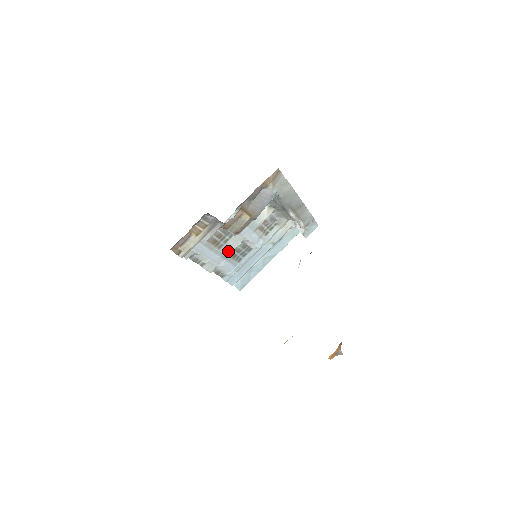
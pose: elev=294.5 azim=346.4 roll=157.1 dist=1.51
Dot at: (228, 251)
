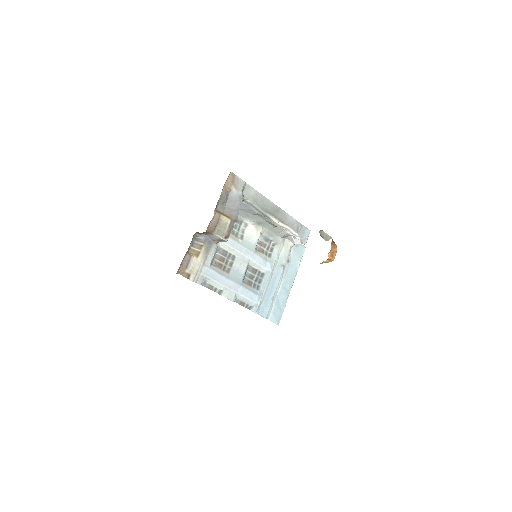
Dot at: (239, 276)
